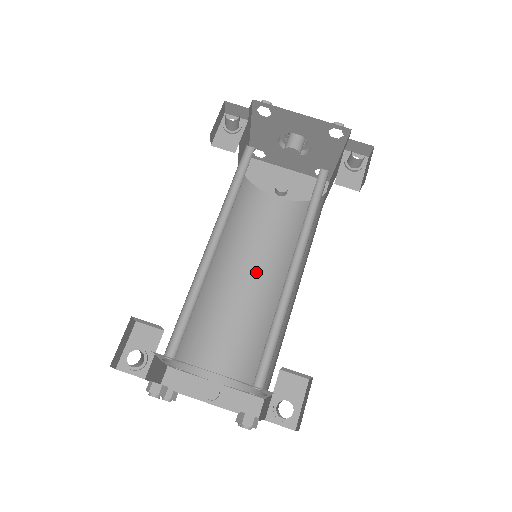
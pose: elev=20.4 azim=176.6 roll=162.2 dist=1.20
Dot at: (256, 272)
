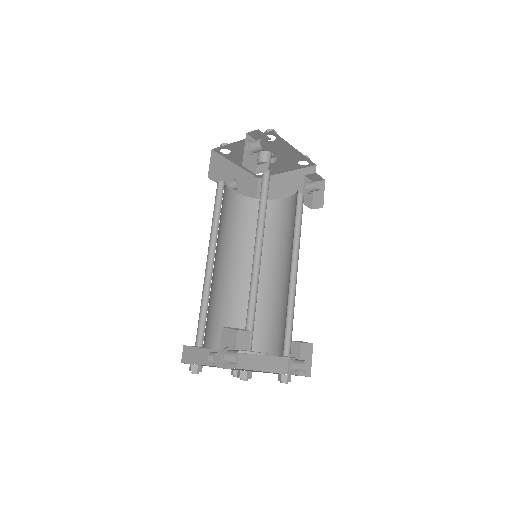
Dot at: (227, 258)
